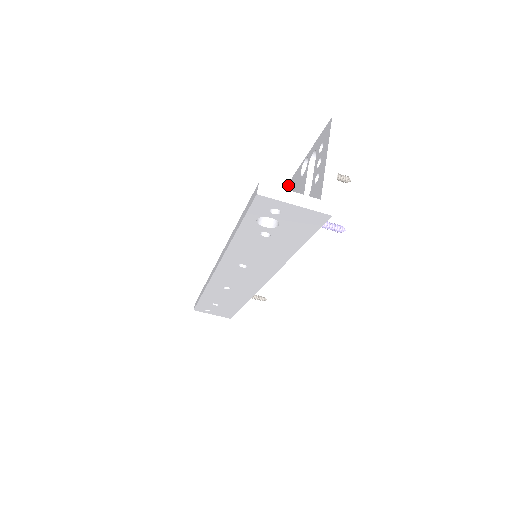
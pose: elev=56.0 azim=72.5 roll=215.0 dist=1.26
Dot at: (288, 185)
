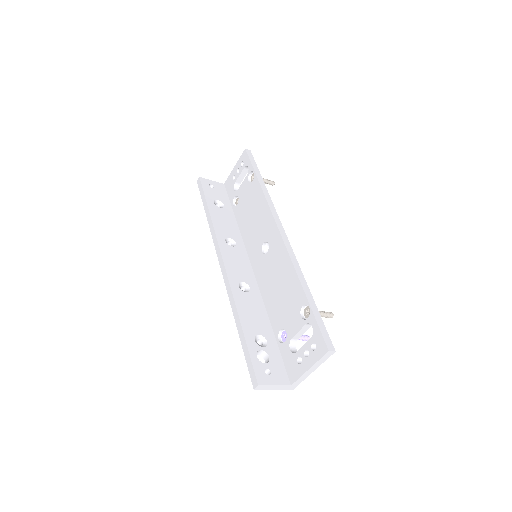
Dot at: (295, 276)
